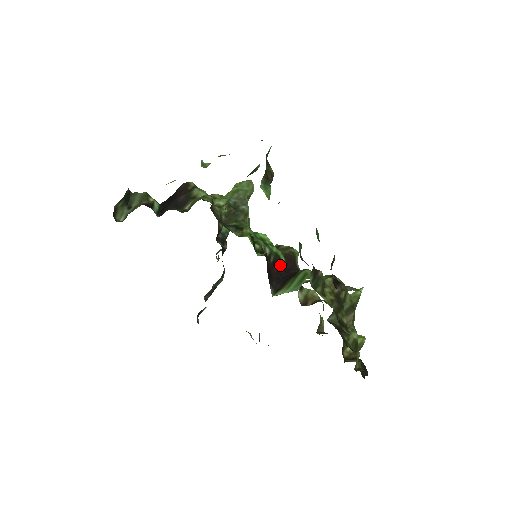
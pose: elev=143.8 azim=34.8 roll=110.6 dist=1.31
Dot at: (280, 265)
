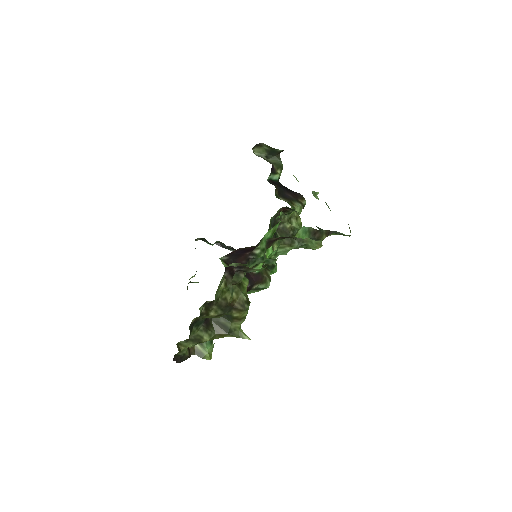
Dot at: occluded
